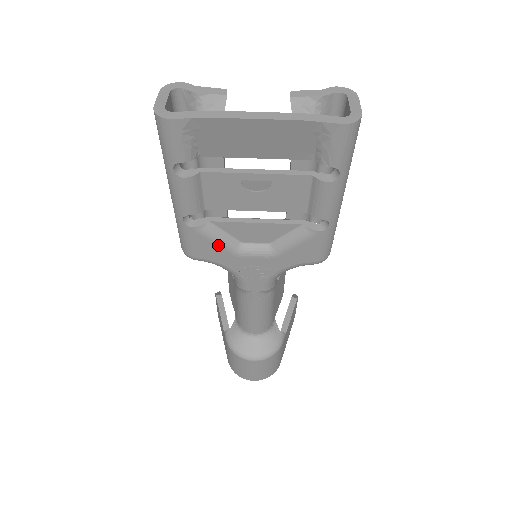
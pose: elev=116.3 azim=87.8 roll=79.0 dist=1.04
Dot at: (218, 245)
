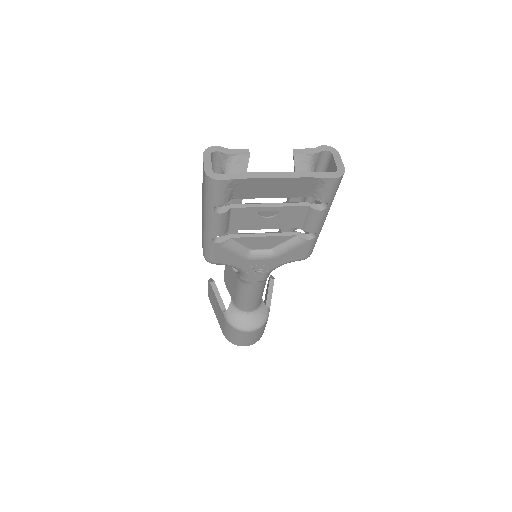
Dot at: (235, 253)
